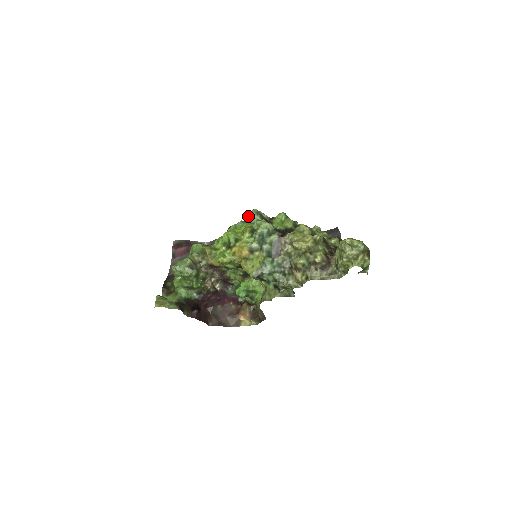
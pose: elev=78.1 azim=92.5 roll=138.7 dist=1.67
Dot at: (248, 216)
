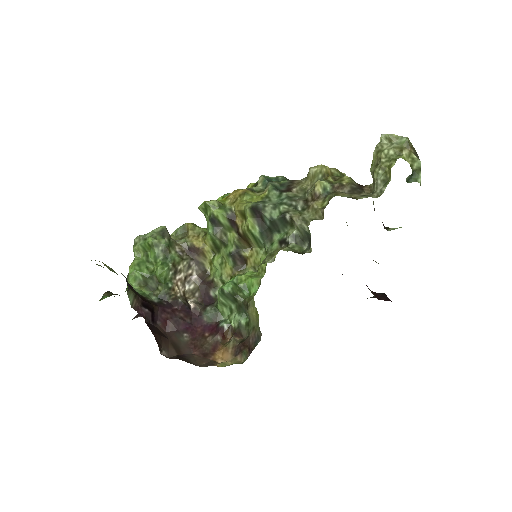
Dot at: occluded
